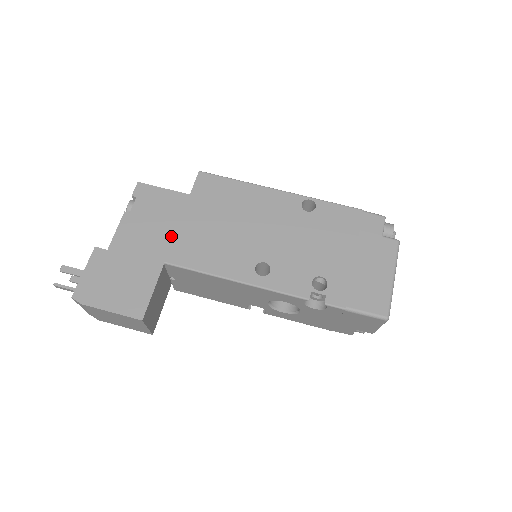
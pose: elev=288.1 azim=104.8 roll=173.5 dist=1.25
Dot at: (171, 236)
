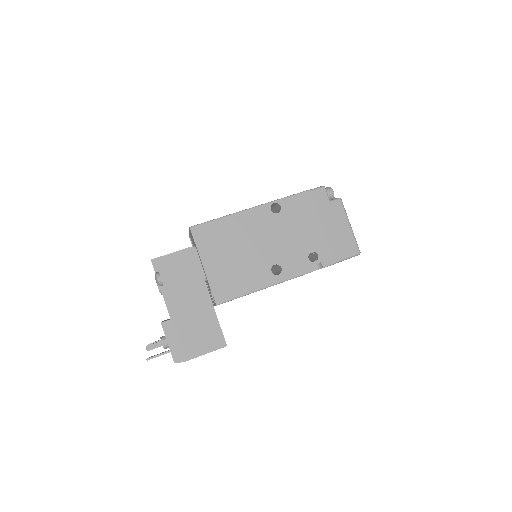
Dot at: (203, 283)
